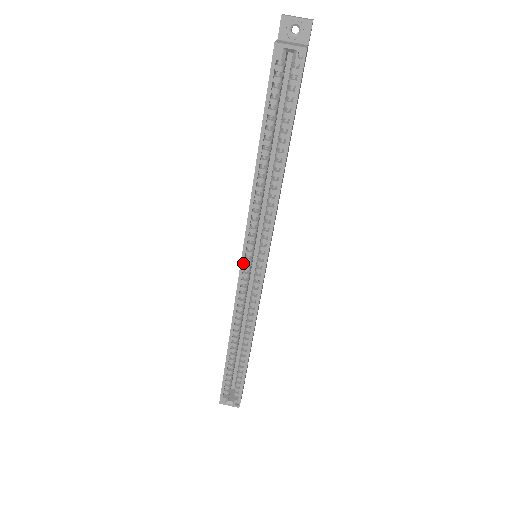
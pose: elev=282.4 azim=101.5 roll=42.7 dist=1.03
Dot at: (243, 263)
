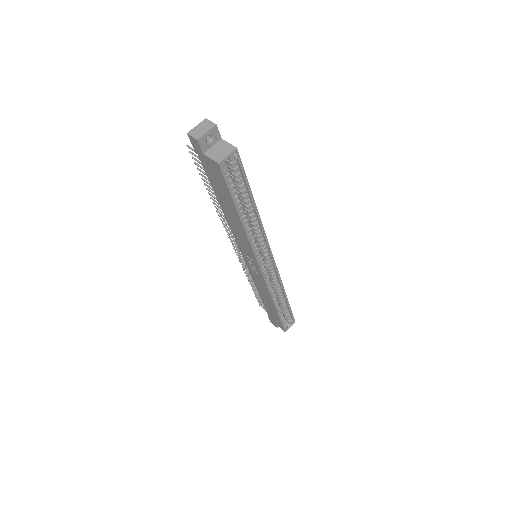
Dot at: (262, 269)
